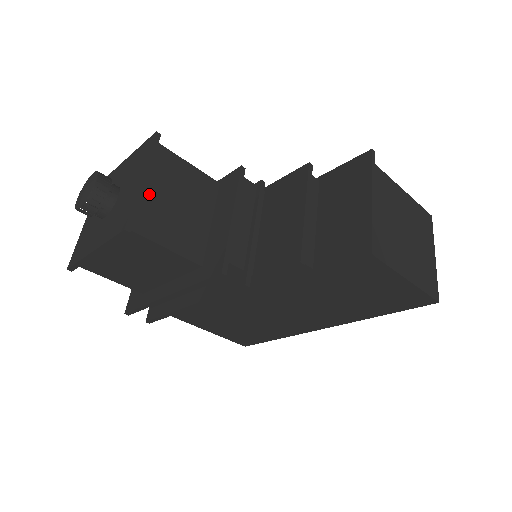
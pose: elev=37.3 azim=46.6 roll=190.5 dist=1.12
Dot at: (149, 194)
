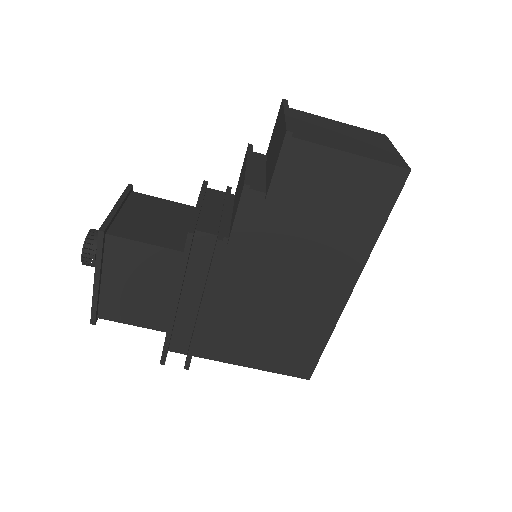
Dot at: (125, 216)
